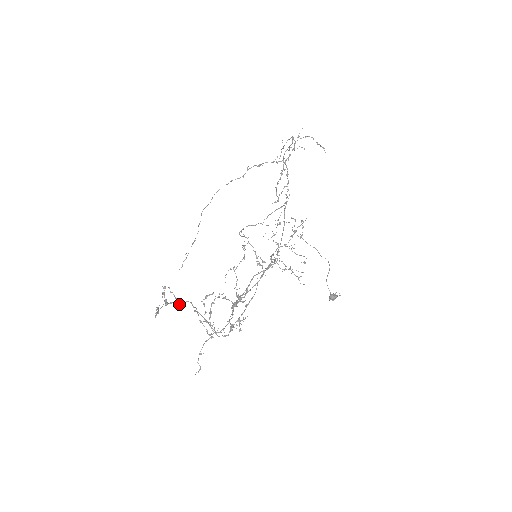
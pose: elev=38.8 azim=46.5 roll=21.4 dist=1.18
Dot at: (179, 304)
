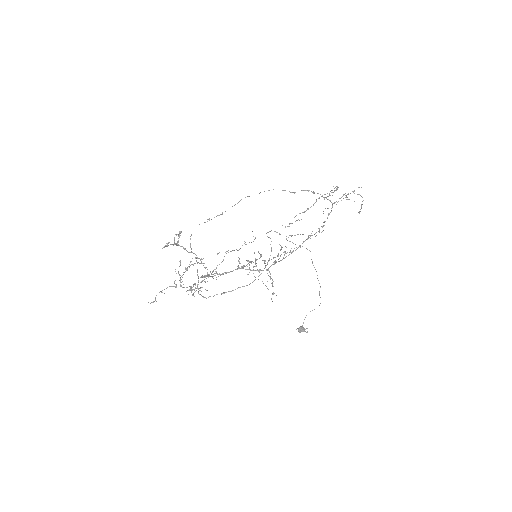
Dot at: occluded
